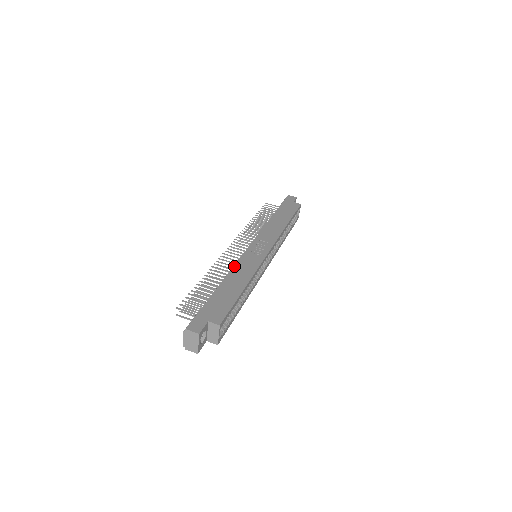
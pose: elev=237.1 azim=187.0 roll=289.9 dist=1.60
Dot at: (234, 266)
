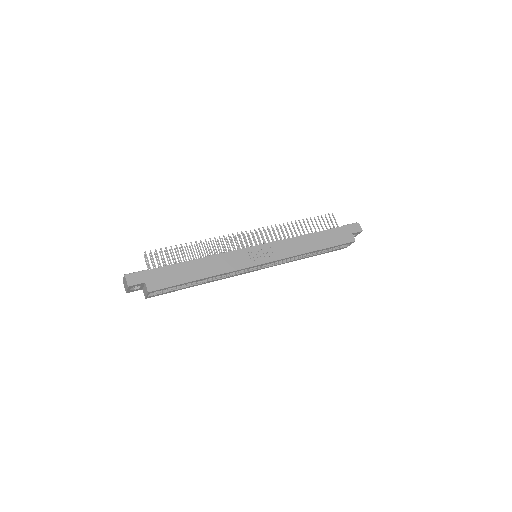
Dot at: (220, 254)
